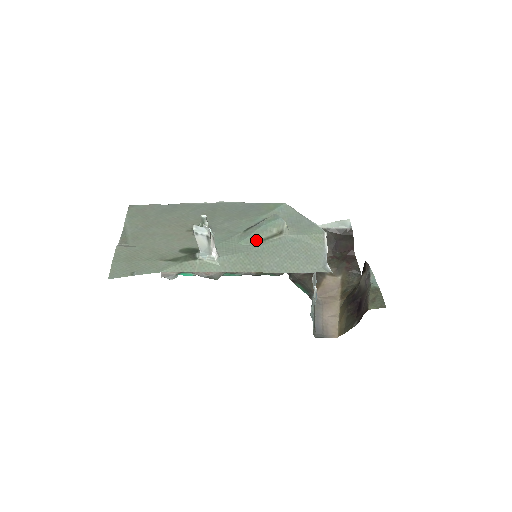
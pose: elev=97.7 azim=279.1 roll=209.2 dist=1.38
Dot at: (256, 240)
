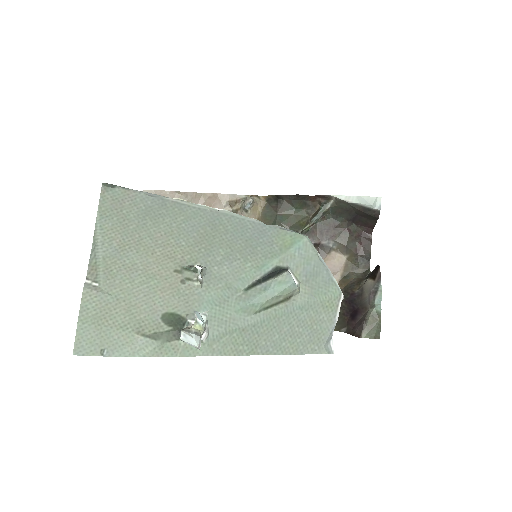
Dot at: (257, 309)
